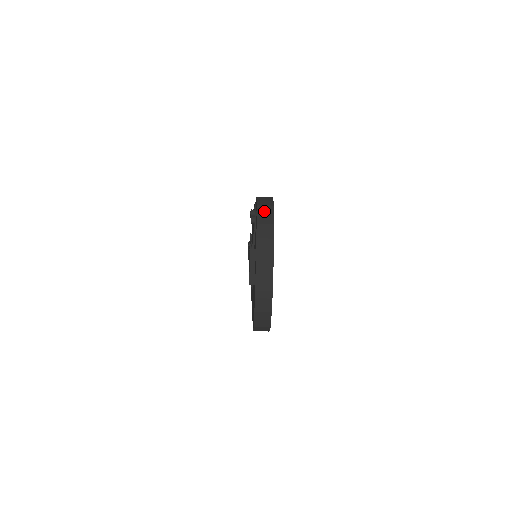
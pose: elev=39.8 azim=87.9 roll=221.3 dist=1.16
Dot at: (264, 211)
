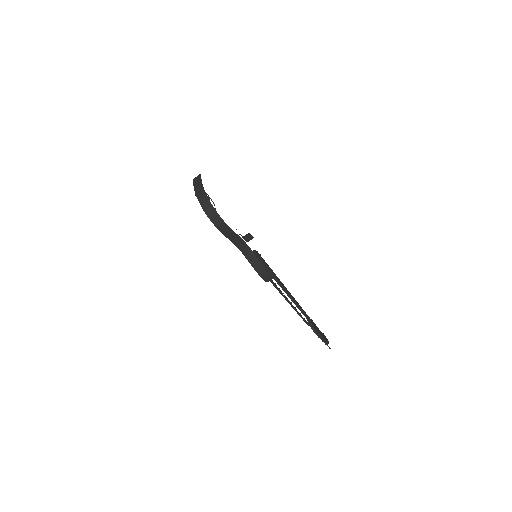
Dot at: occluded
